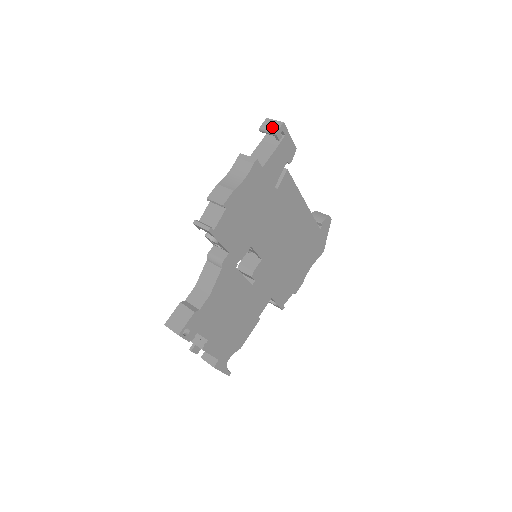
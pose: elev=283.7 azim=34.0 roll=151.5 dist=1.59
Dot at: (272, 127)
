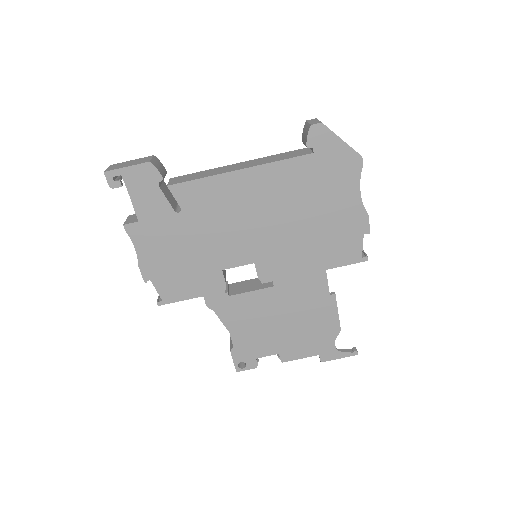
Dot at: occluded
